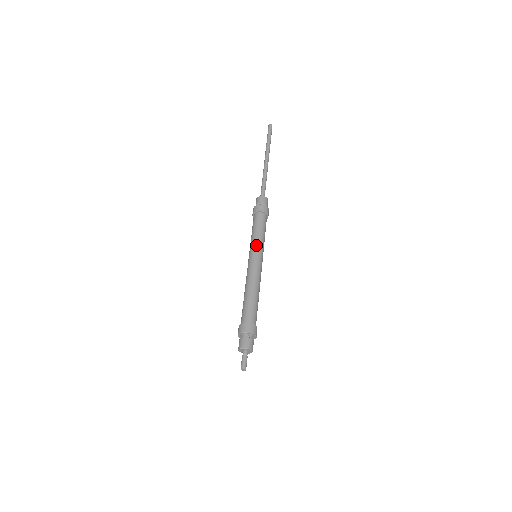
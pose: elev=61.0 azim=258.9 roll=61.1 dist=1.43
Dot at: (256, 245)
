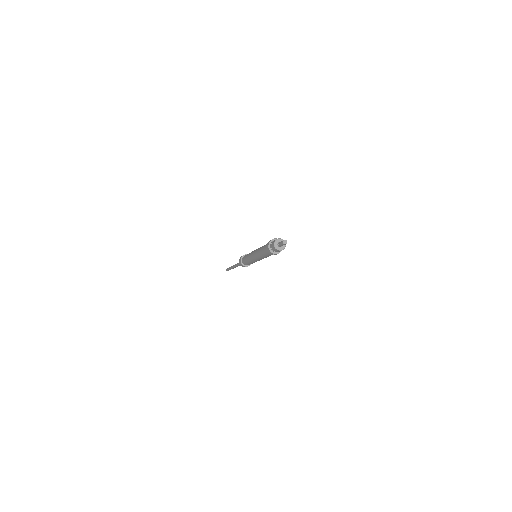
Dot at: (250, 253)
